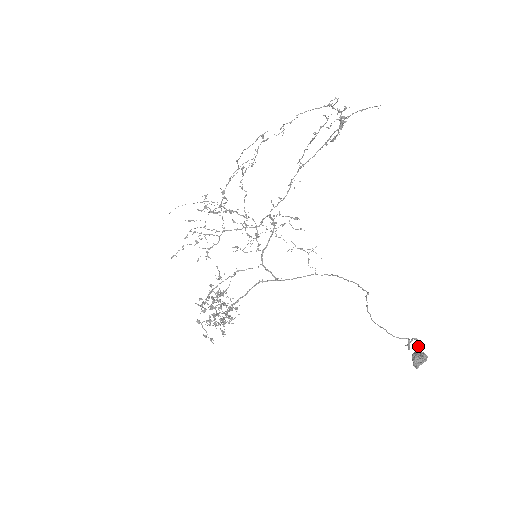
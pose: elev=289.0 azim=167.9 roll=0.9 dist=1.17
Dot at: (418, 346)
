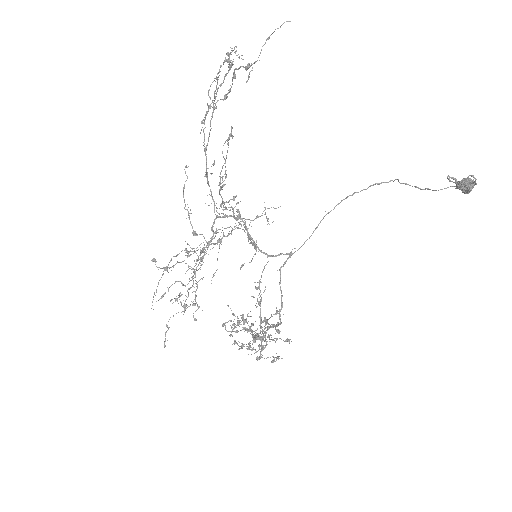
Dot at: (453, 179)
